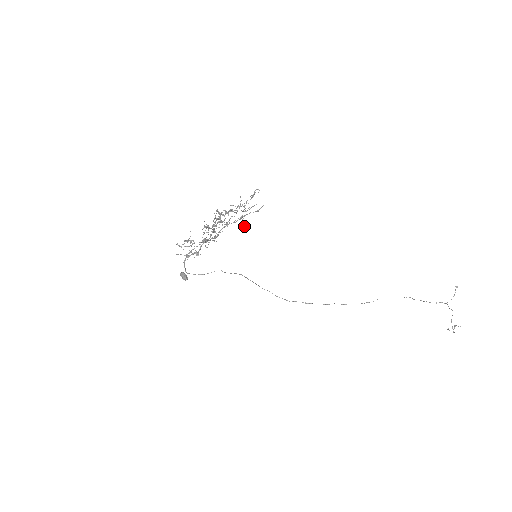
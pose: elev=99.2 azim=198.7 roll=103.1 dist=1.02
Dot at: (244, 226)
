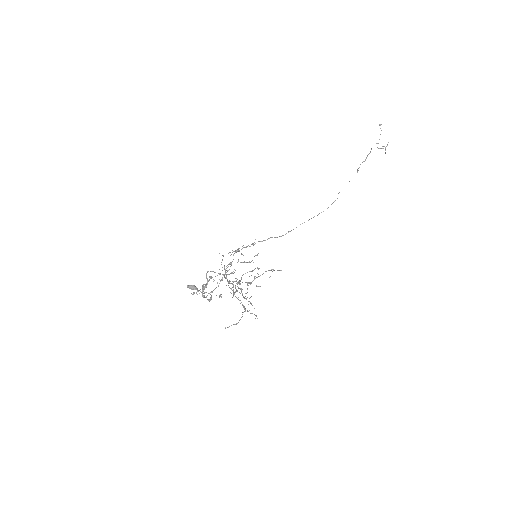
Dot at: occluded
